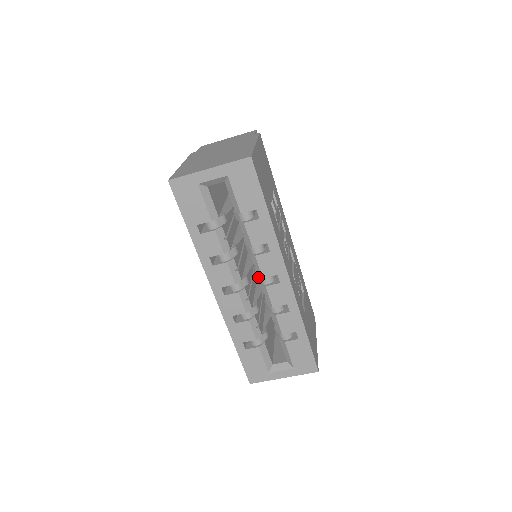
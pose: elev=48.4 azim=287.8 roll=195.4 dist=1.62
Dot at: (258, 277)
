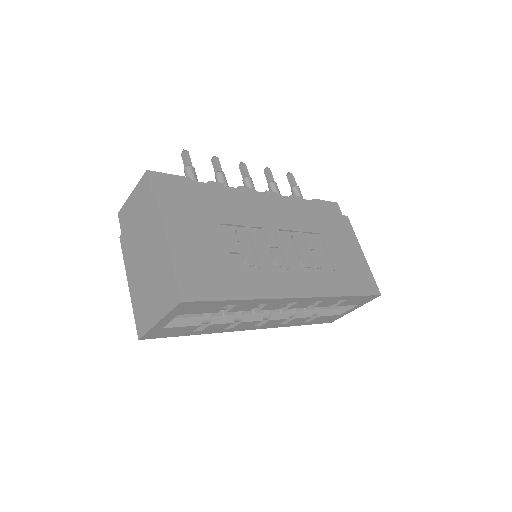
Dot at: occluded
